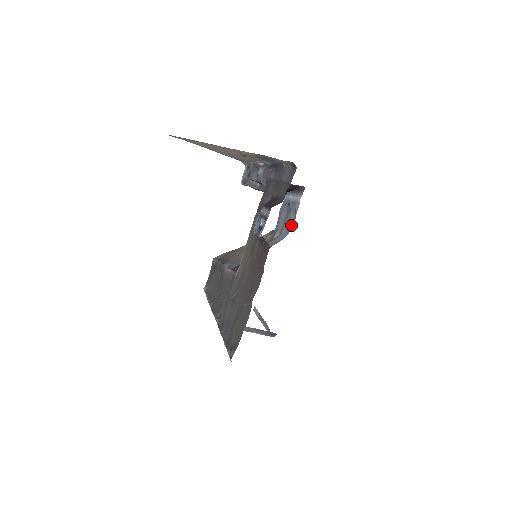
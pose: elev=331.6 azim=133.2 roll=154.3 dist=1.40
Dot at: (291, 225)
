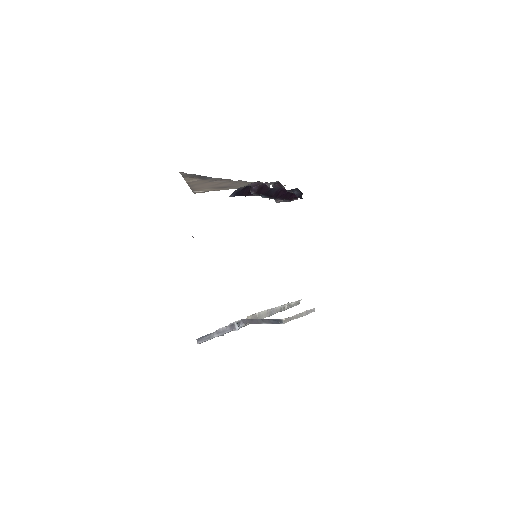
Dot at: occluded
